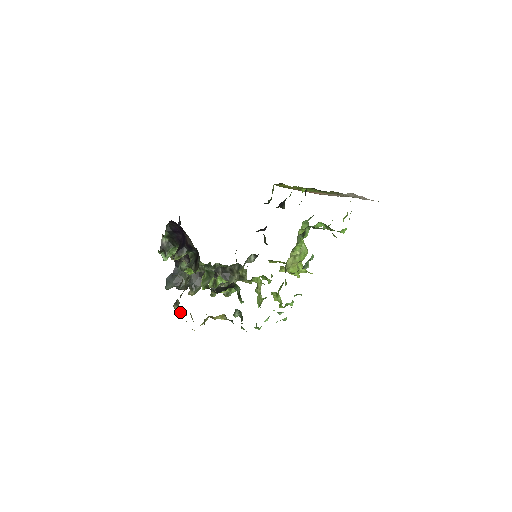
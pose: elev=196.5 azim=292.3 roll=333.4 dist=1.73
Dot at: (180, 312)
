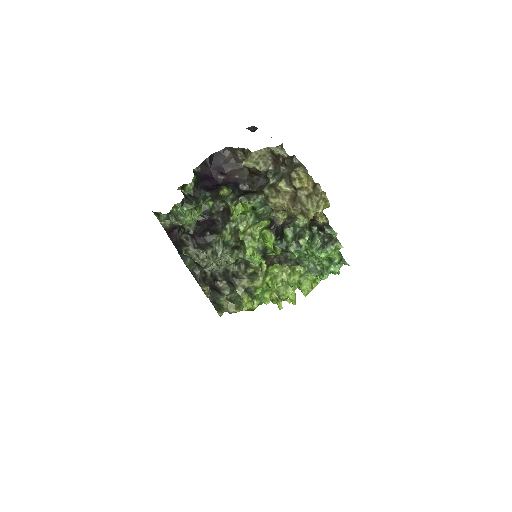
Dot at: (307, 173)
